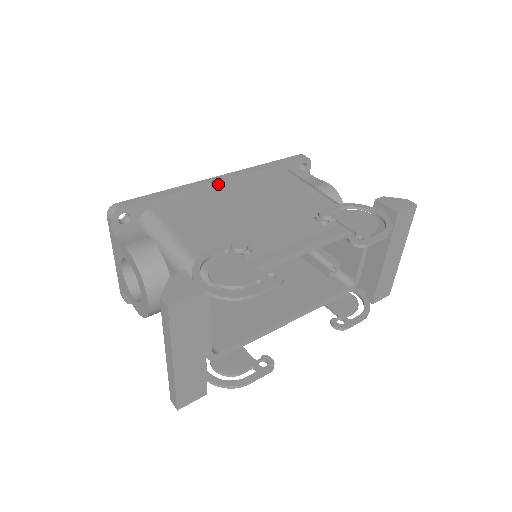
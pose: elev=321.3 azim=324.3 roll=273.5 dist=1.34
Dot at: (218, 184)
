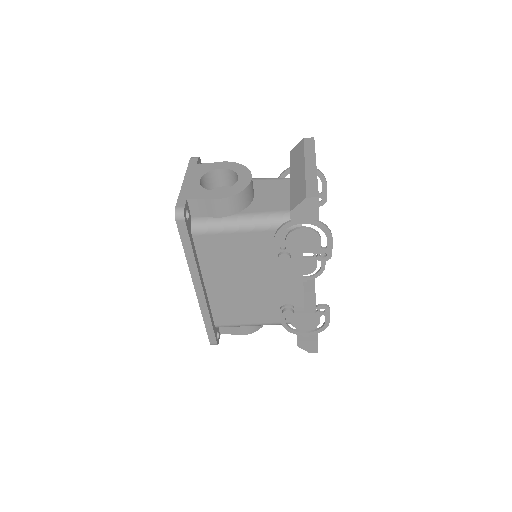
Dot at: occluded
